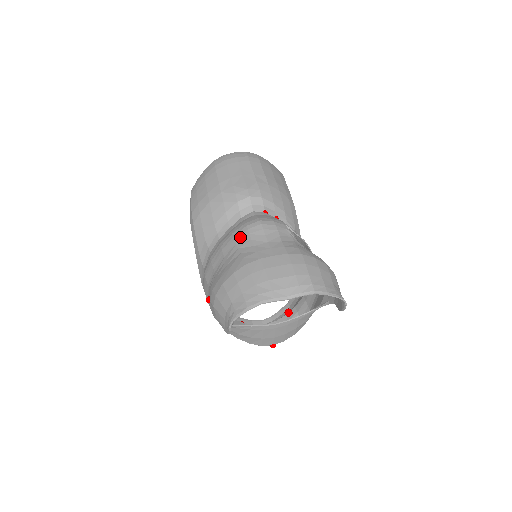
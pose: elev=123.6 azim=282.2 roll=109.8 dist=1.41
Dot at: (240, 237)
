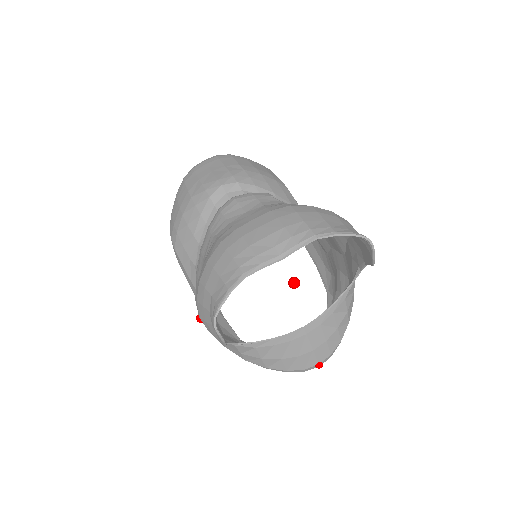
Dot at: (214, 225)
